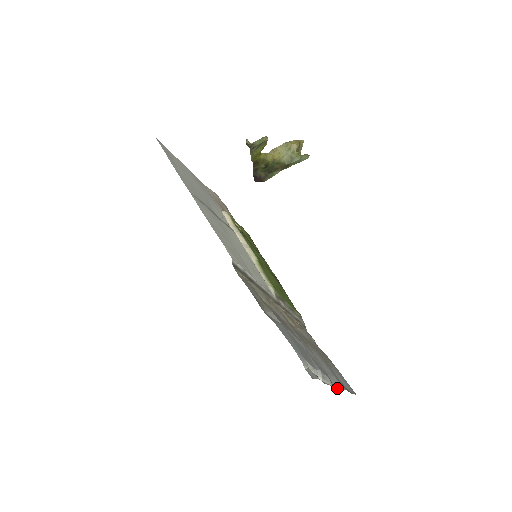
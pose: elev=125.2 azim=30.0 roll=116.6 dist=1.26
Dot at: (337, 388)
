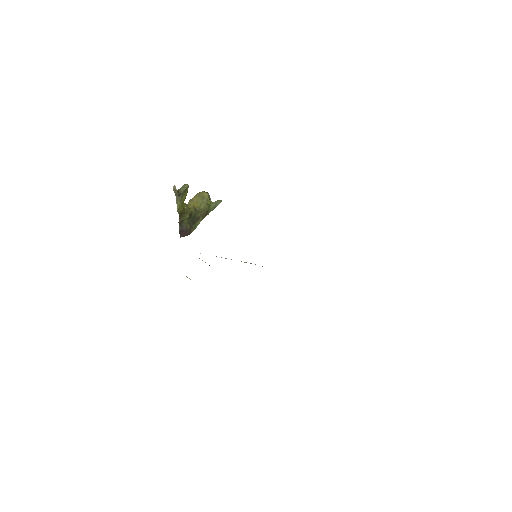
Dot at: occluded
